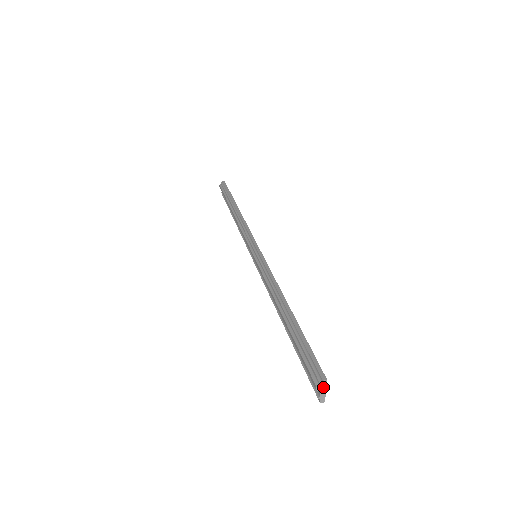
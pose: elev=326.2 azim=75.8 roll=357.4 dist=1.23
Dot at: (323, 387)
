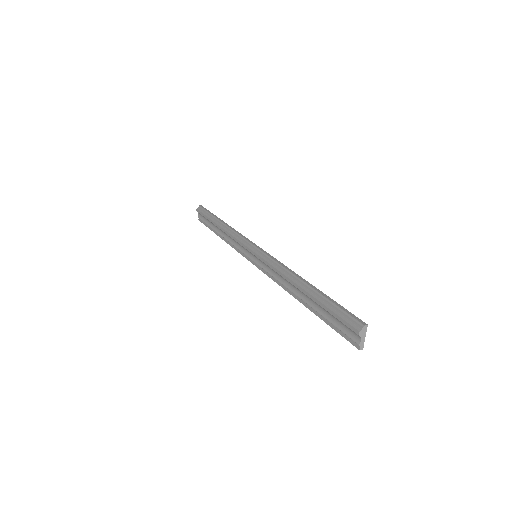
Dot at: (364, 333)
